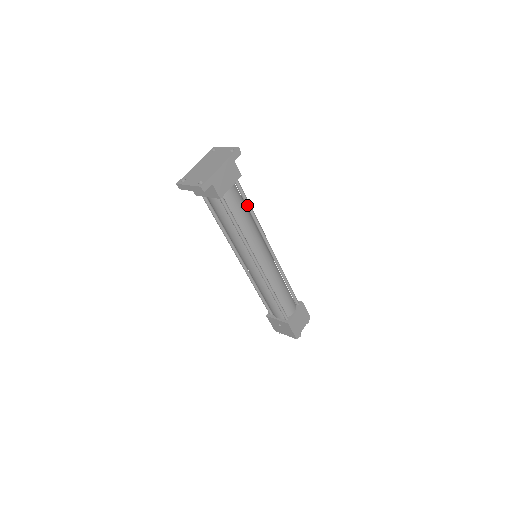
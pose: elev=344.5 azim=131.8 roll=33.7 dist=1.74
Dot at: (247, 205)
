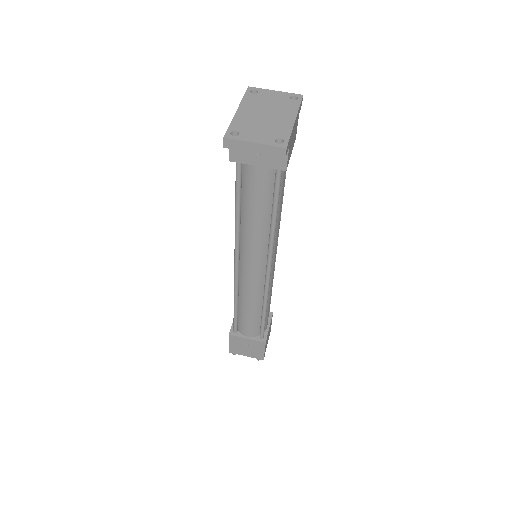
Dot at: occluded
